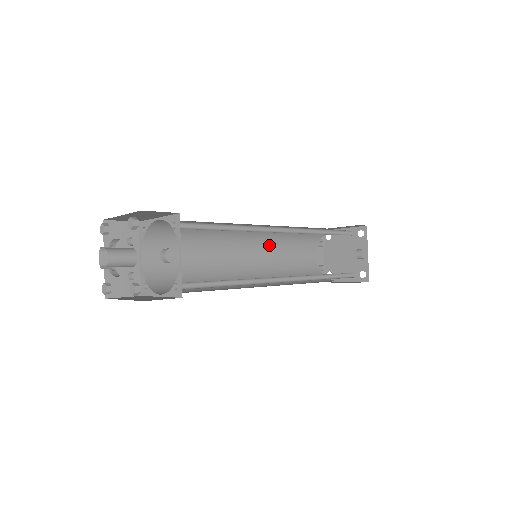
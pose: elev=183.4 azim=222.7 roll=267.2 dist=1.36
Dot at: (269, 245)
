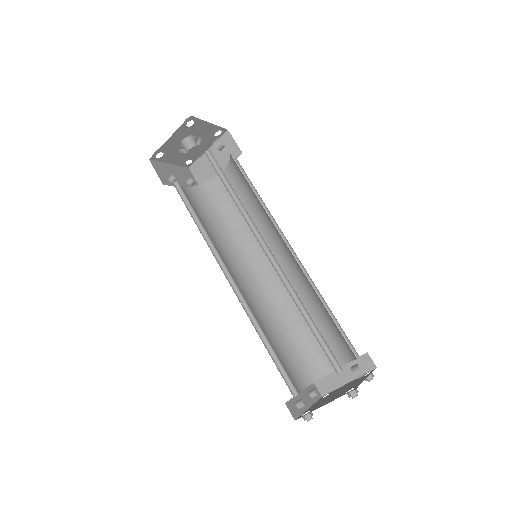
Dot at: (265, 310)
